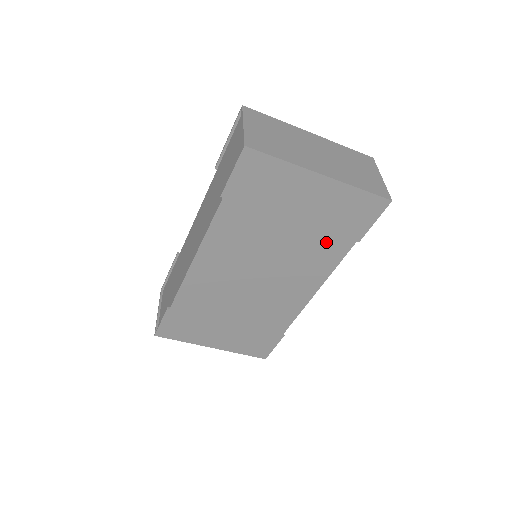
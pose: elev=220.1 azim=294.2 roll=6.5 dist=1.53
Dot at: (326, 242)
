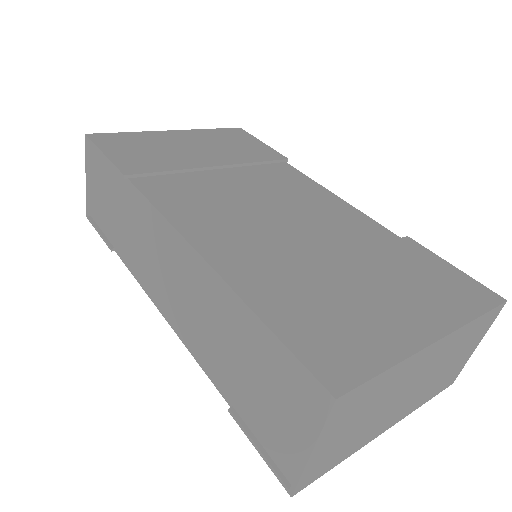
Dot at: occluded
